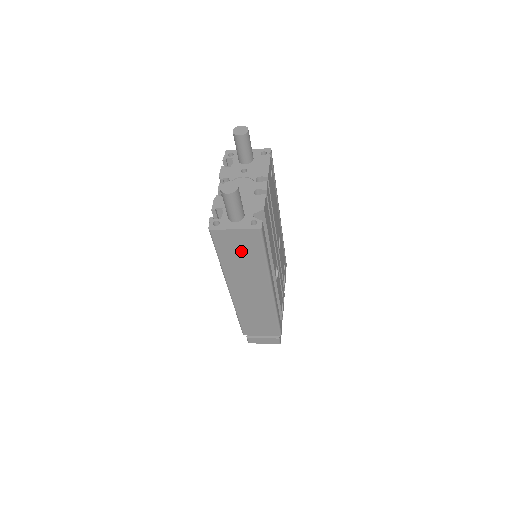
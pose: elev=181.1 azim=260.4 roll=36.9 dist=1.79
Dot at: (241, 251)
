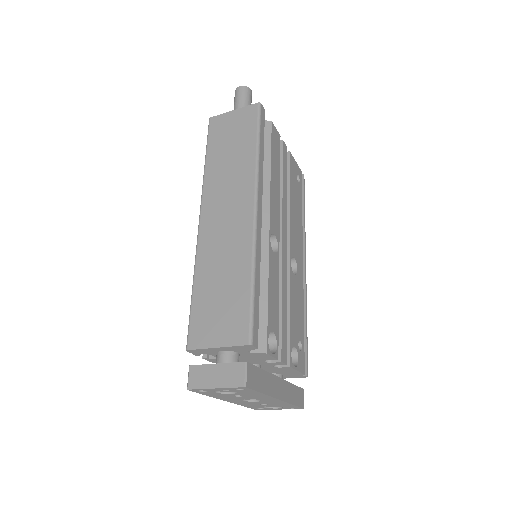
Dot at: (232, 140)
